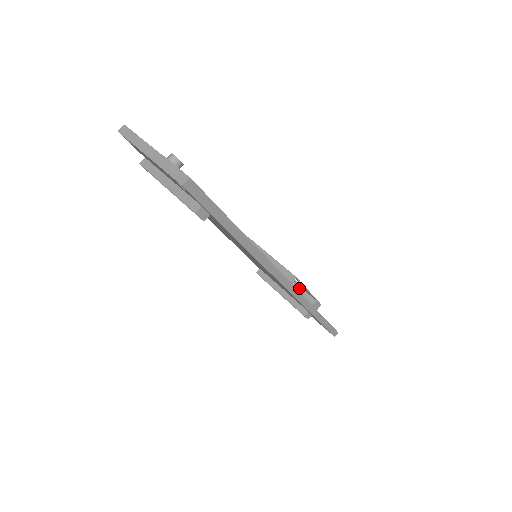
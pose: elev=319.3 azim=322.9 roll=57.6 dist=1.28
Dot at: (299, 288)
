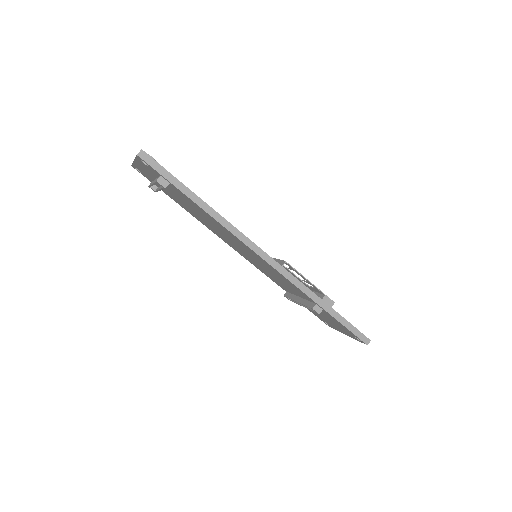
Dot at: occluded
